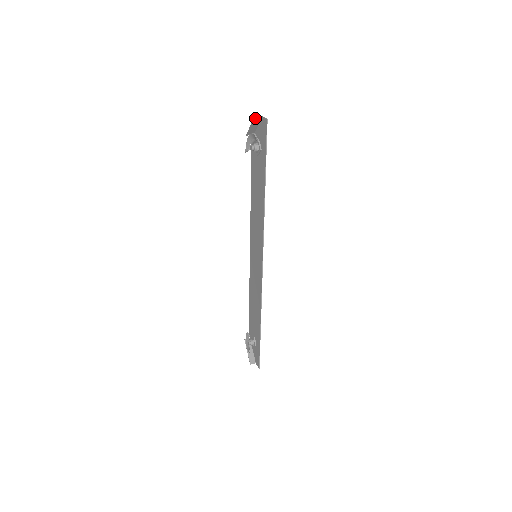
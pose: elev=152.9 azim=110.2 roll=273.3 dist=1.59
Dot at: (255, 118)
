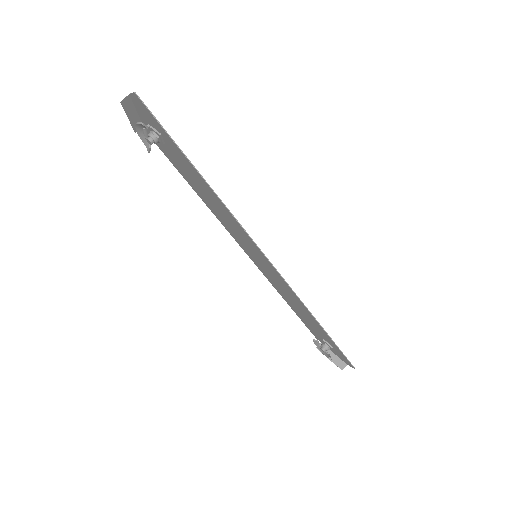
Dot at: (123, 103)
